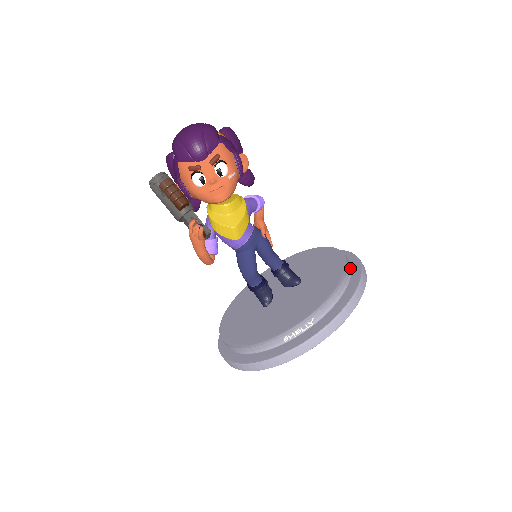
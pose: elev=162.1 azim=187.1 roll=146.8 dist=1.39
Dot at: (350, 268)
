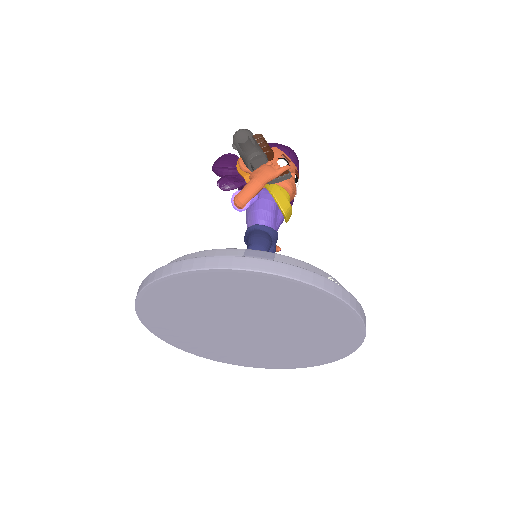
Dot at: occluded
